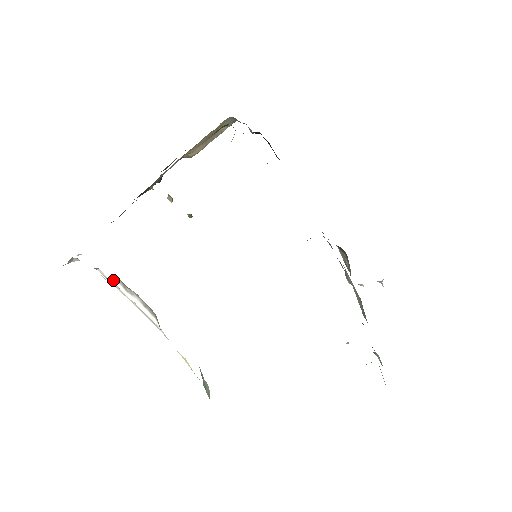
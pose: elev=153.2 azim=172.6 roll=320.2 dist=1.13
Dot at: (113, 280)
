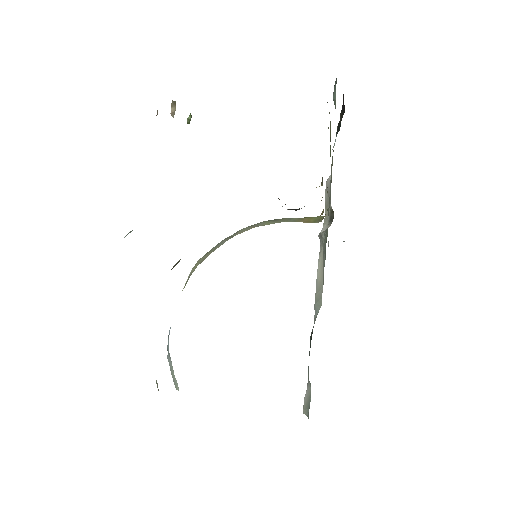
Dot at: occluded
